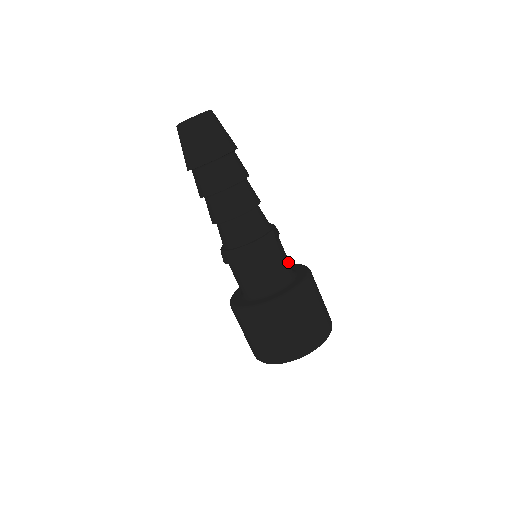
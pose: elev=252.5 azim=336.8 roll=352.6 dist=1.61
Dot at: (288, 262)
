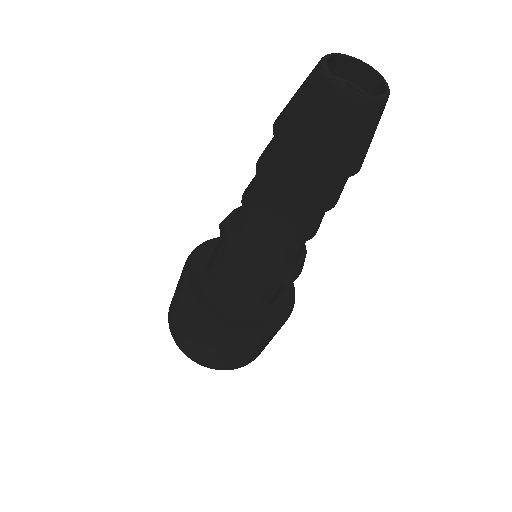
Dot at: occluded
